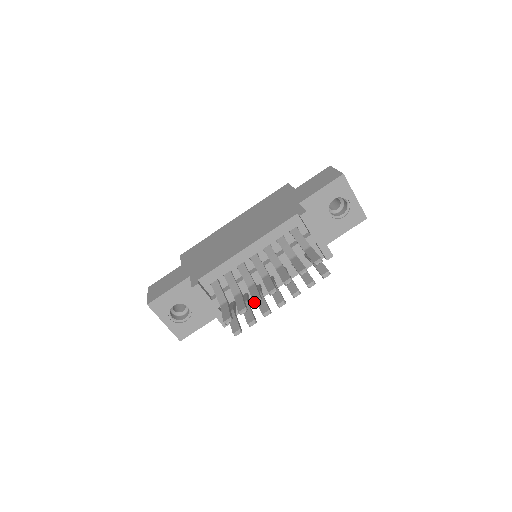
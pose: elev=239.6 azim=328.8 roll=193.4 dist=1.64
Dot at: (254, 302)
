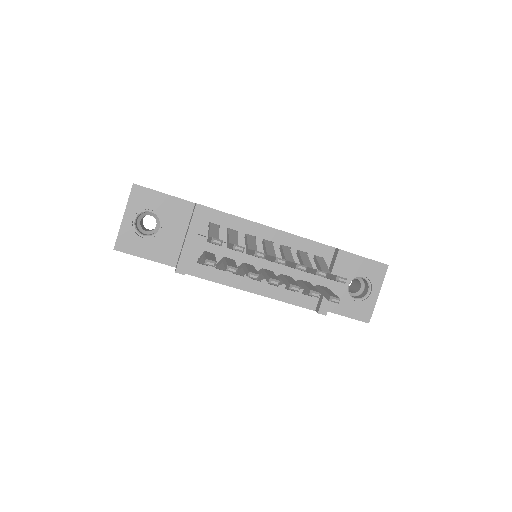
Dot at: (257, 251)
